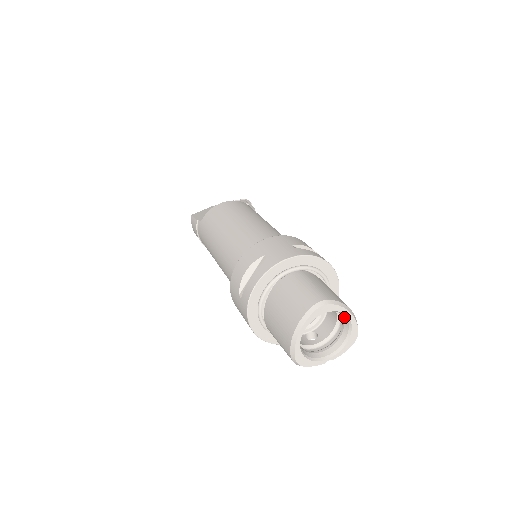
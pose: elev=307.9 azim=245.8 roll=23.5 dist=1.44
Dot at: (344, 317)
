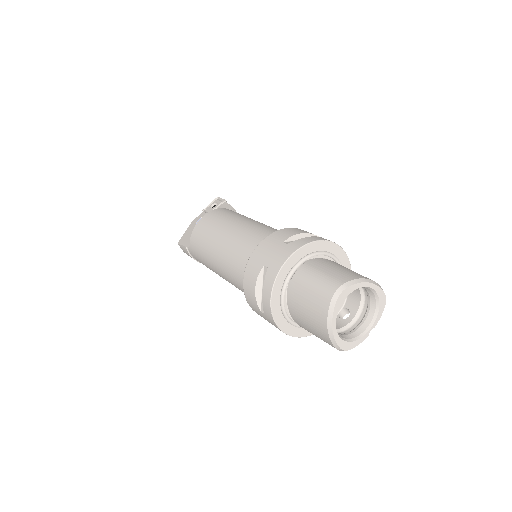
Dot at: (365, 288)
